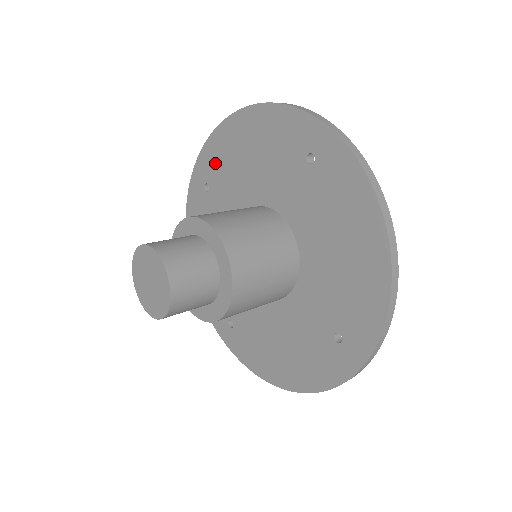
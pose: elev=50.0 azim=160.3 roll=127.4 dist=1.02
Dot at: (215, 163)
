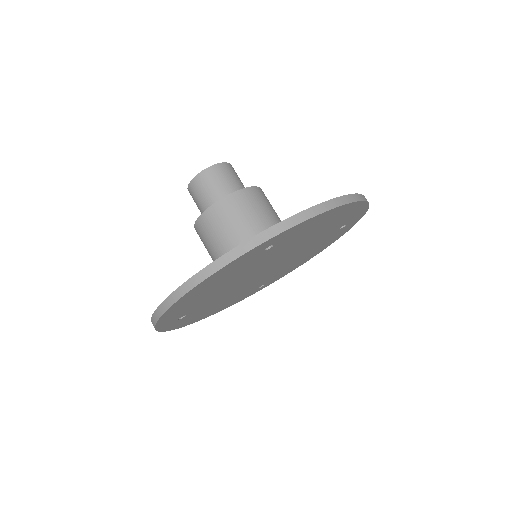
Dot at: occluded
